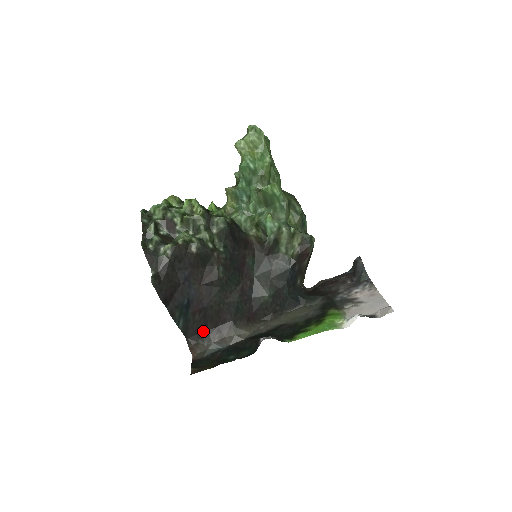
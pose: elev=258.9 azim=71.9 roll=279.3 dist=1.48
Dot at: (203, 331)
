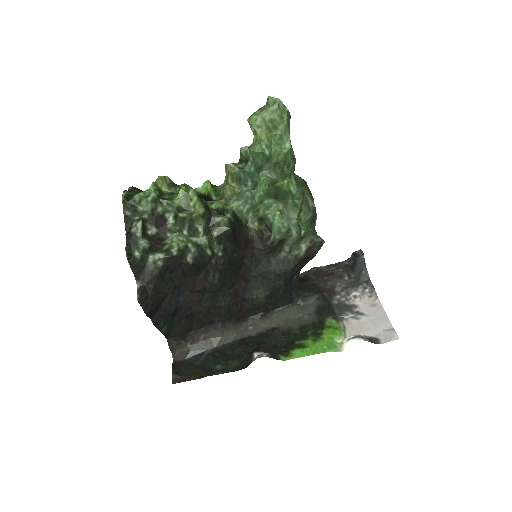
Dot at: (187, 332)
